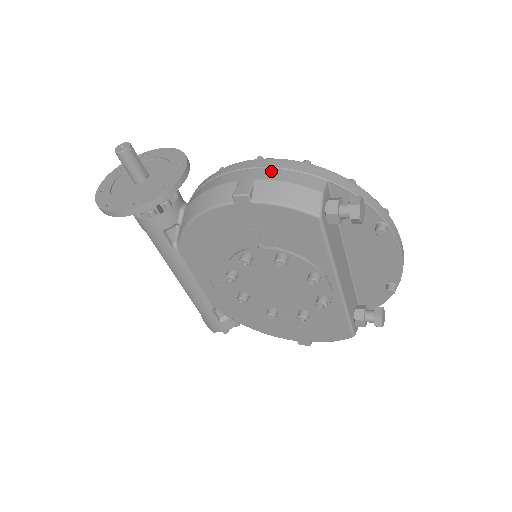
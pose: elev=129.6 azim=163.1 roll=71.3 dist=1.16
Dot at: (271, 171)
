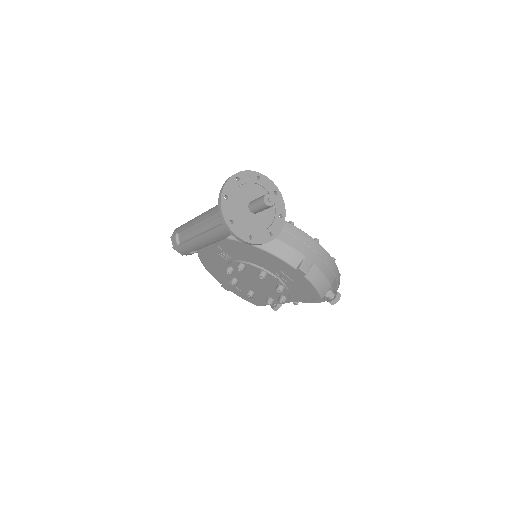
Dot at: (321, 261)
